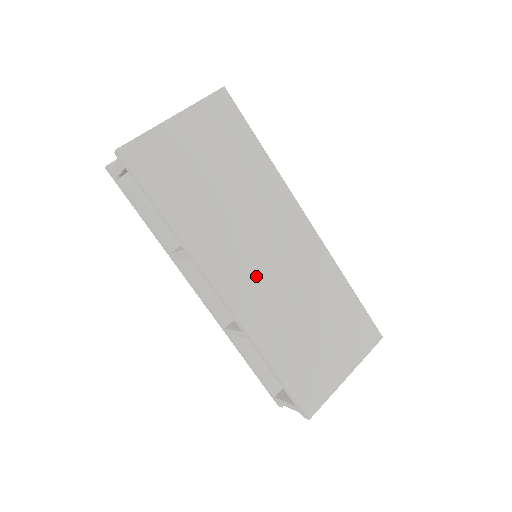
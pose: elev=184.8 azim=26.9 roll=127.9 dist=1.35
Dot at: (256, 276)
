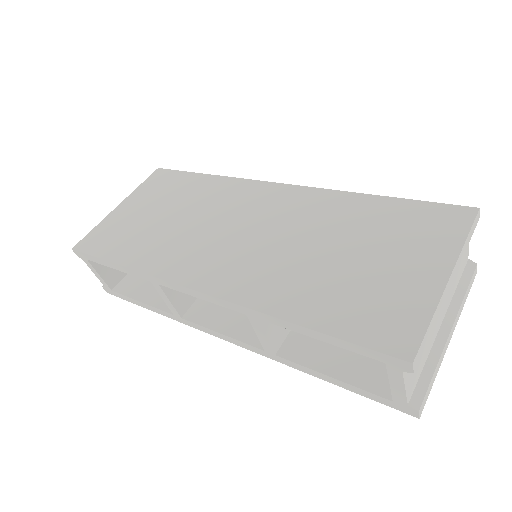
Dot at: (234, 253)
